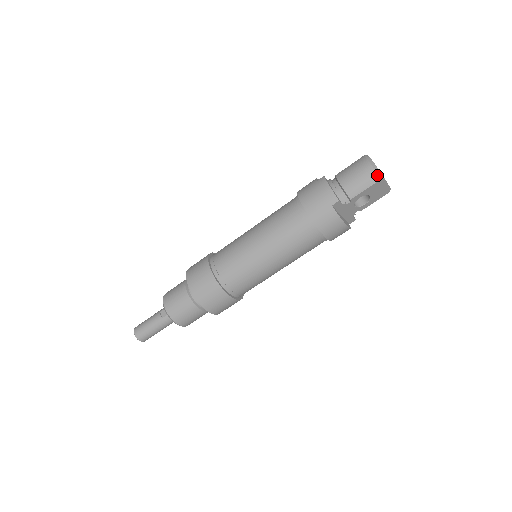
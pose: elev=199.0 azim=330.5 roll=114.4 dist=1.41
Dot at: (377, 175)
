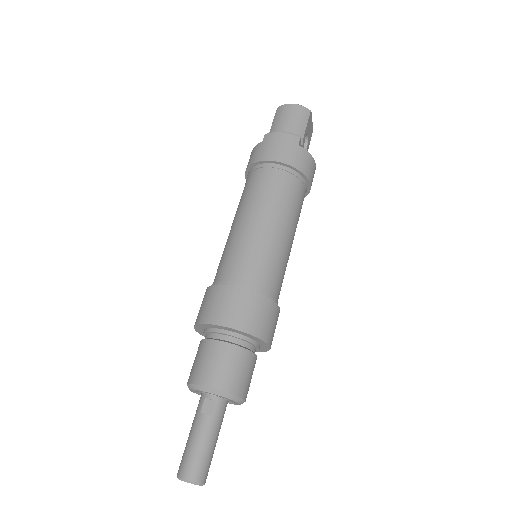
Dot at: (306, 108)
